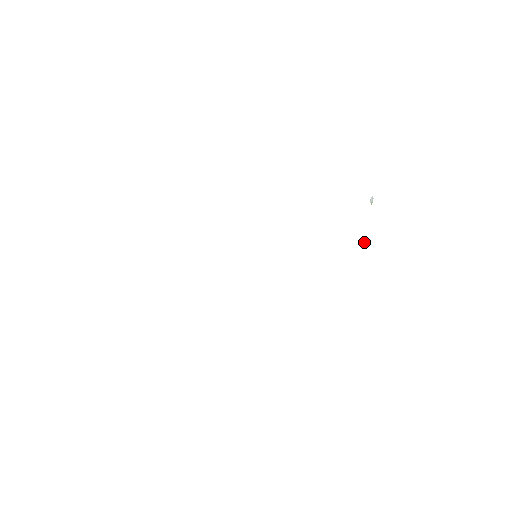
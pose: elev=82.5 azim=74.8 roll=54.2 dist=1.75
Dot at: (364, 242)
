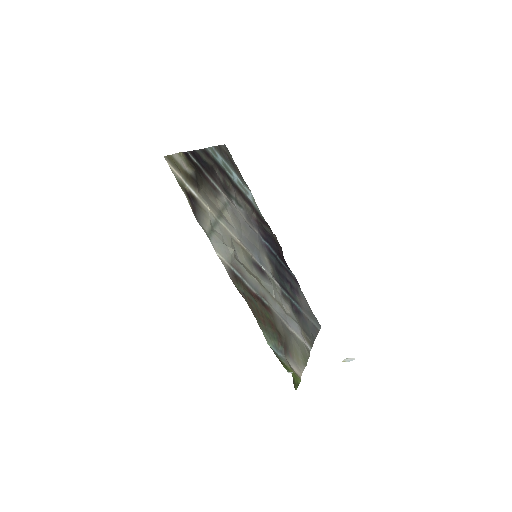
Dot at: occluded
